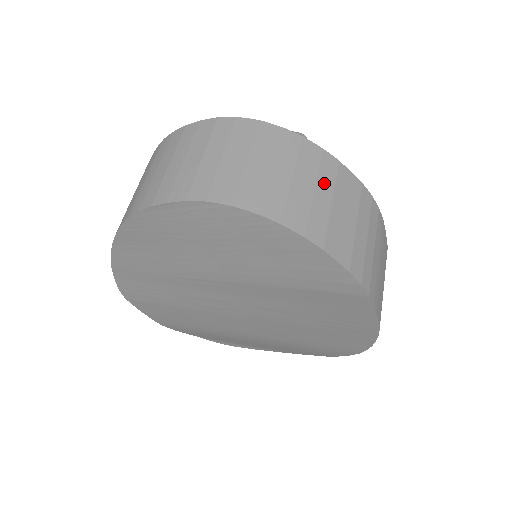
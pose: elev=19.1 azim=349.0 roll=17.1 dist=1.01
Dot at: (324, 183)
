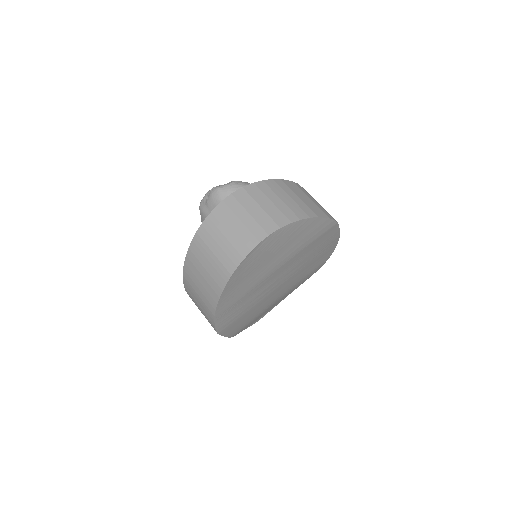
Dot at: (289, 192)
